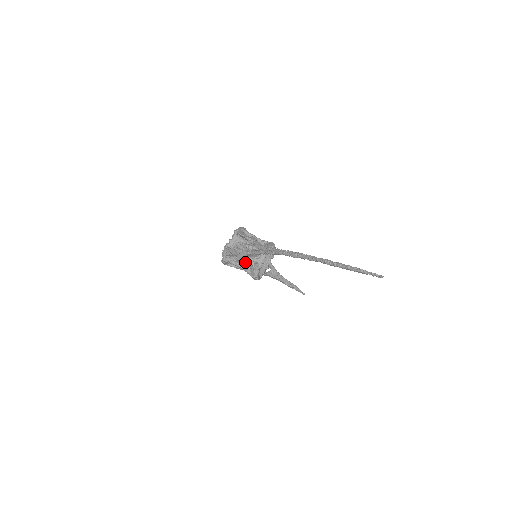
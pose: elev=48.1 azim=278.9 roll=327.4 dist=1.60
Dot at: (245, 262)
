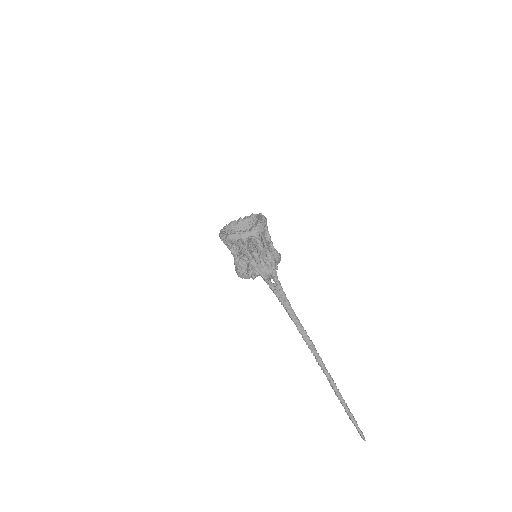
Dot at: occluded
